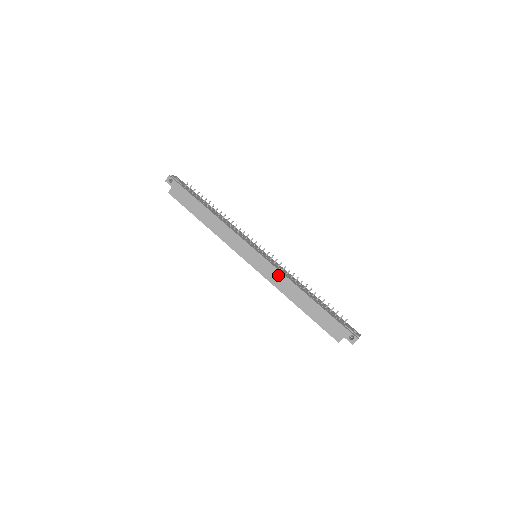
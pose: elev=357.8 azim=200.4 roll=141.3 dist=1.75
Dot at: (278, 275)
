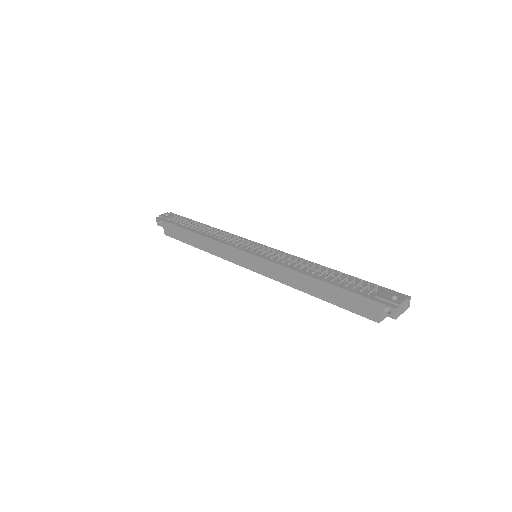
Dot at: (278, 269)
